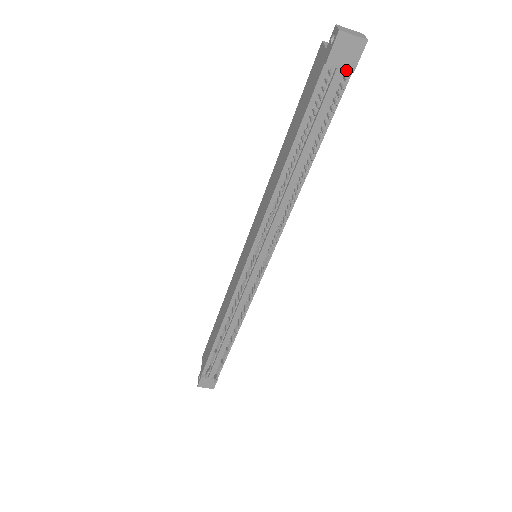
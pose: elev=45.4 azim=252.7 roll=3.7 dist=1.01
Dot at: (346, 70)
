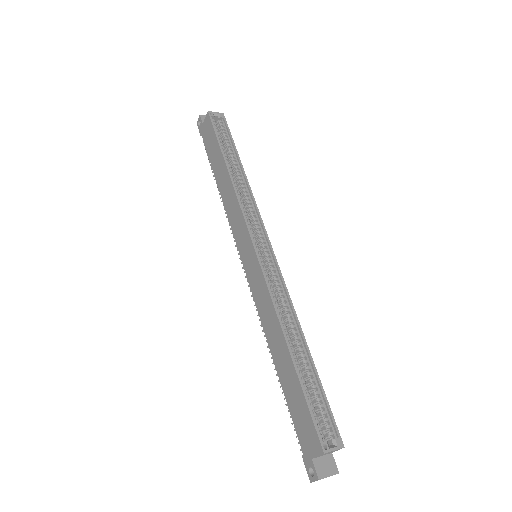
Dot at: occluded
